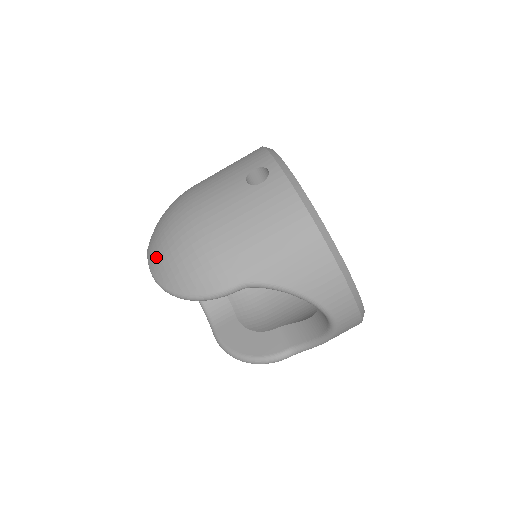
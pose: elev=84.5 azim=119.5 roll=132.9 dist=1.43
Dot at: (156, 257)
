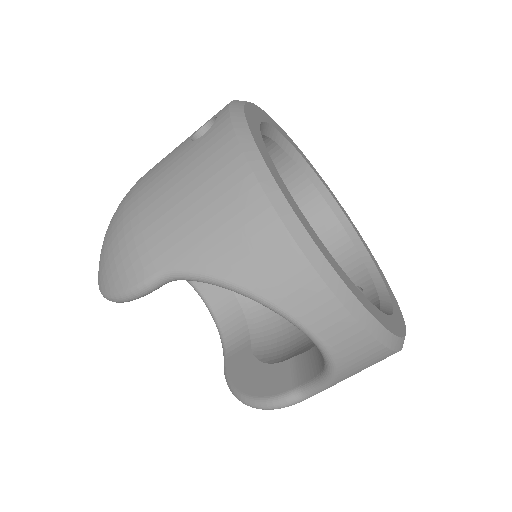
Dot at: occluded
